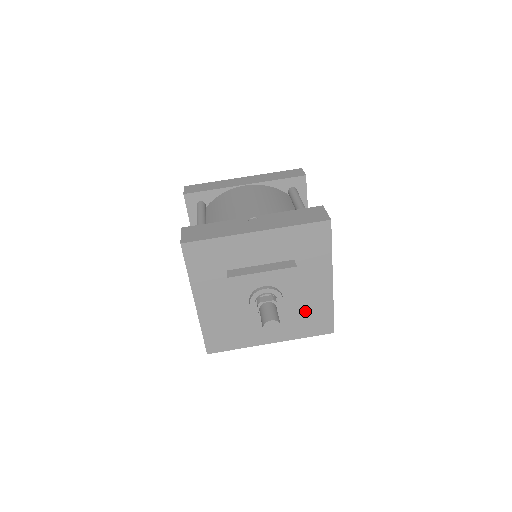
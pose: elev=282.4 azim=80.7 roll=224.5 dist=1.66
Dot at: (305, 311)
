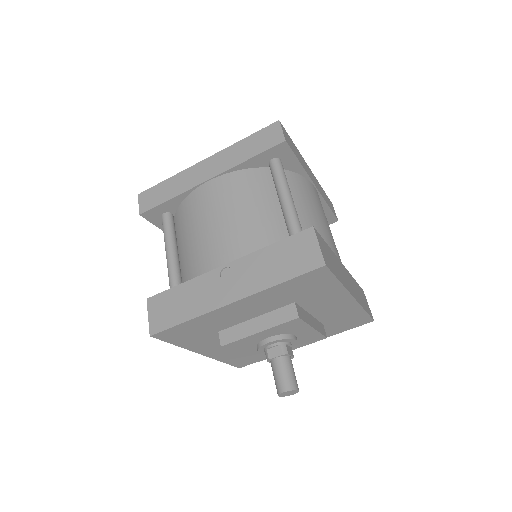
Dot at: (330, 322)
